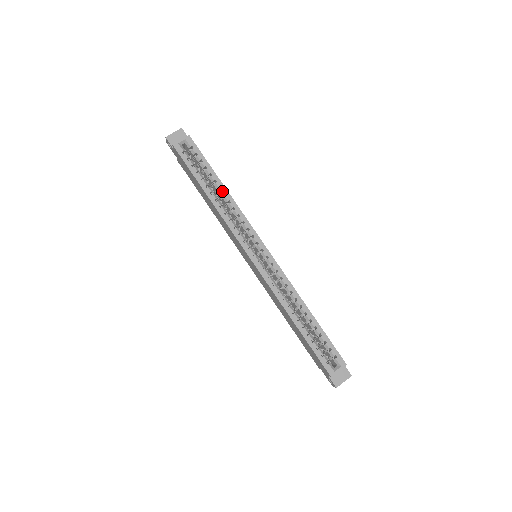
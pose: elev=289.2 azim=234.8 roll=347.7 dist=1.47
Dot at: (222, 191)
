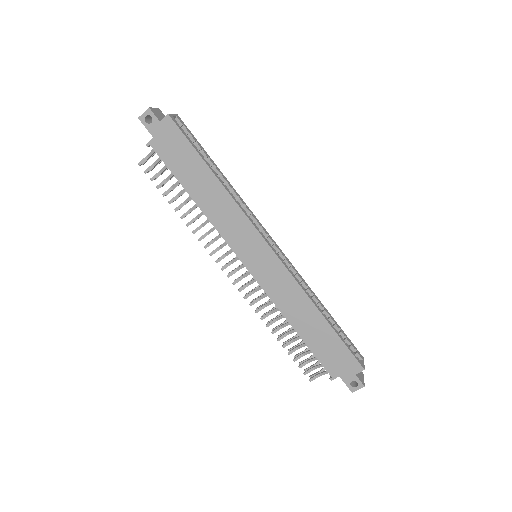
Dot at: (224, 177)
